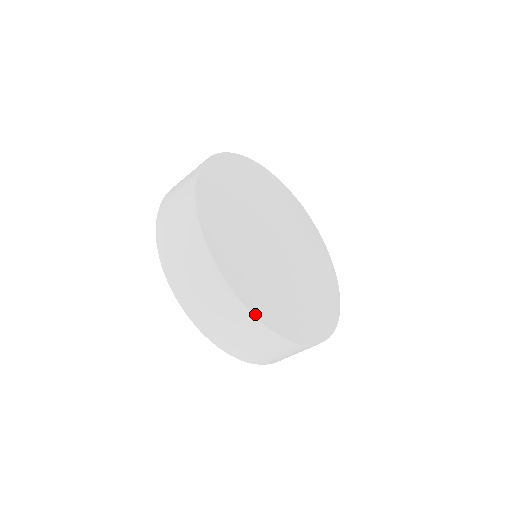
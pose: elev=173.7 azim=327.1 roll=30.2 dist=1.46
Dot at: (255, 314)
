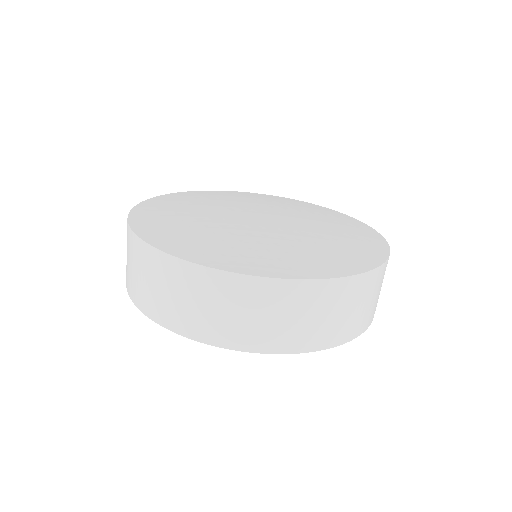
Dot at: (143, 238)
